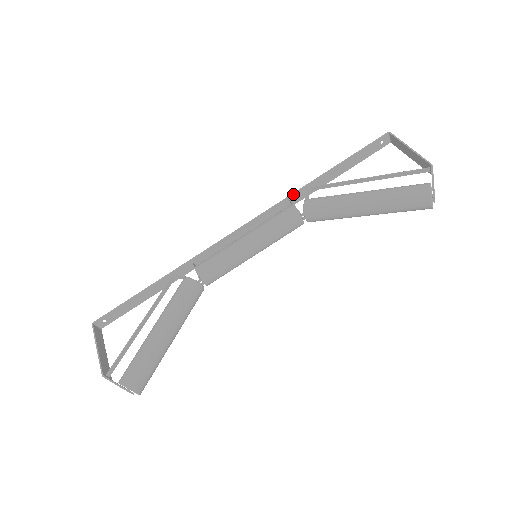
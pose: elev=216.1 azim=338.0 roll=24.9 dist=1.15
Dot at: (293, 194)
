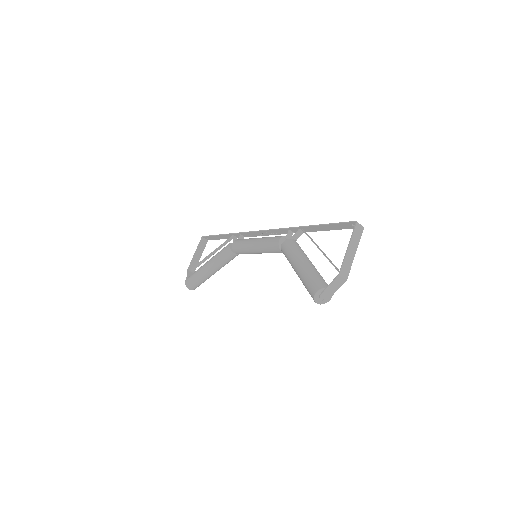
Dot at: (291, 228)
